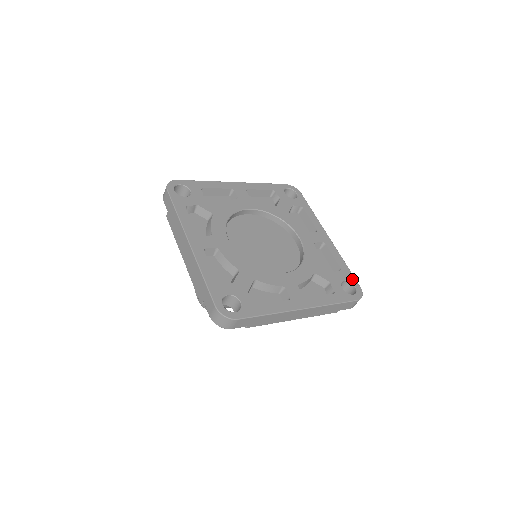
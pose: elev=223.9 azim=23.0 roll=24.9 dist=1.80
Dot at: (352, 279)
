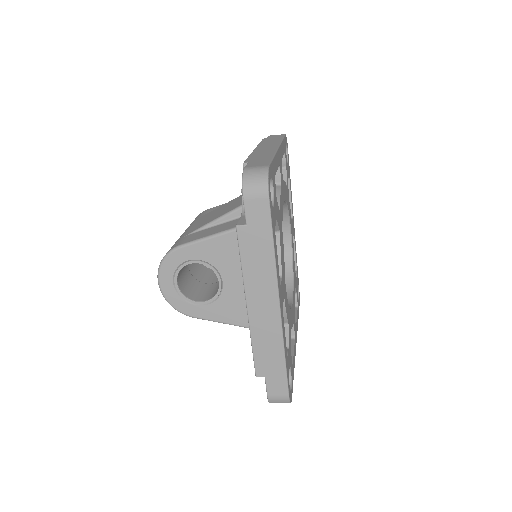
Dot at: (298, 279)
